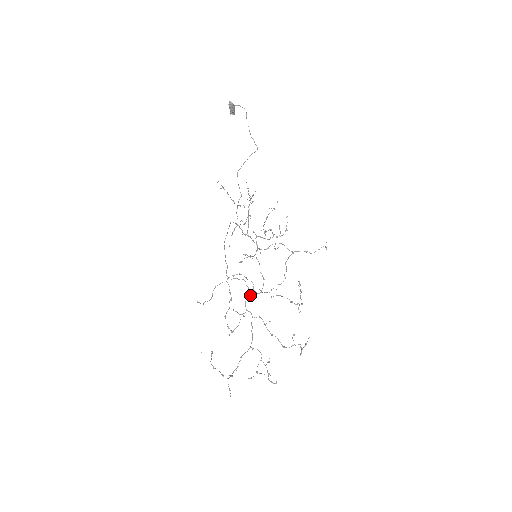
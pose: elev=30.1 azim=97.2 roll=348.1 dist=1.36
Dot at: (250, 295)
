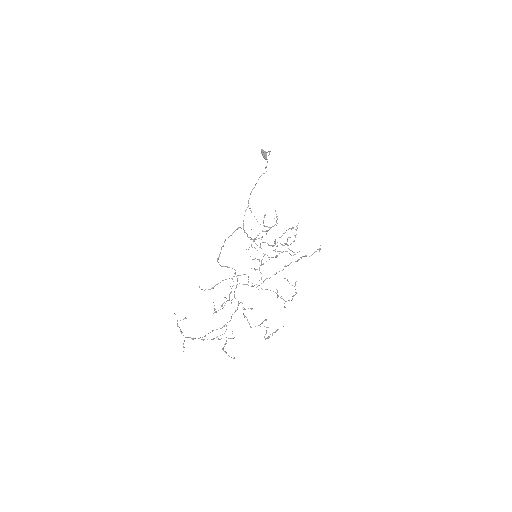
Dot at: occluded
